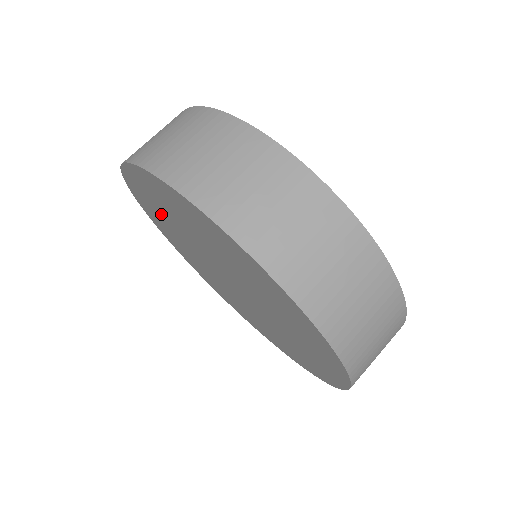
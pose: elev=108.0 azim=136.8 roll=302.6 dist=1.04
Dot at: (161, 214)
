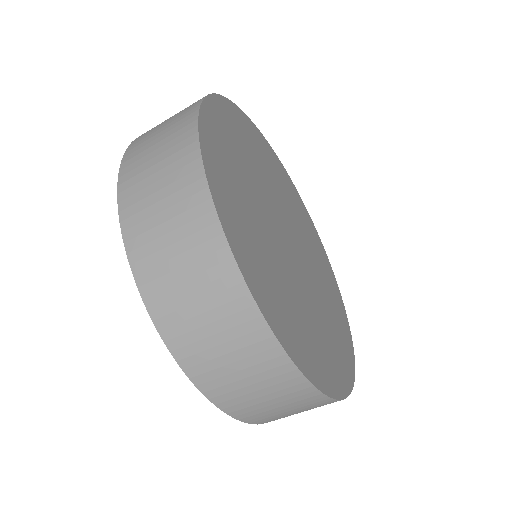
Dot at: occluded
